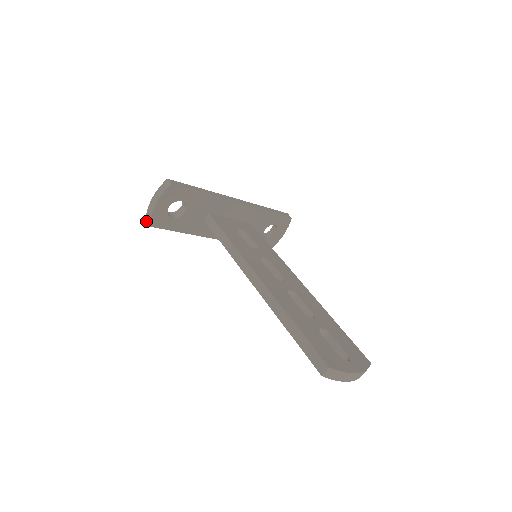
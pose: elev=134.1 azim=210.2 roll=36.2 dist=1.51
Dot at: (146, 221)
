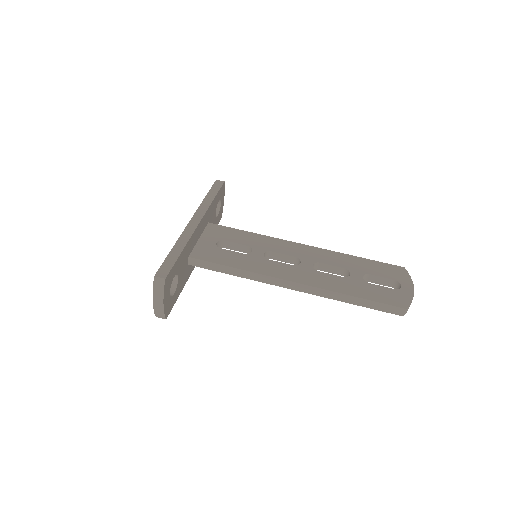
Dot at: (158, 317)
